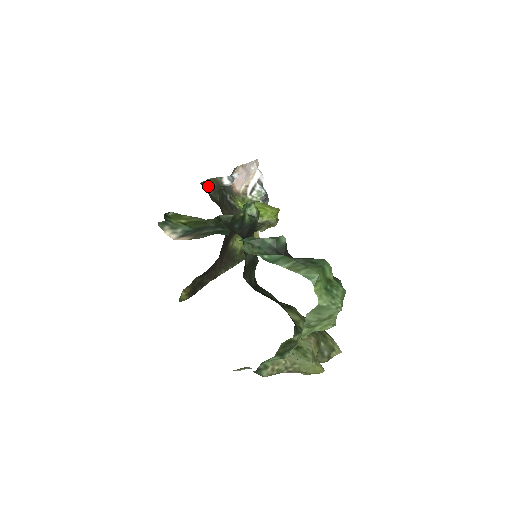
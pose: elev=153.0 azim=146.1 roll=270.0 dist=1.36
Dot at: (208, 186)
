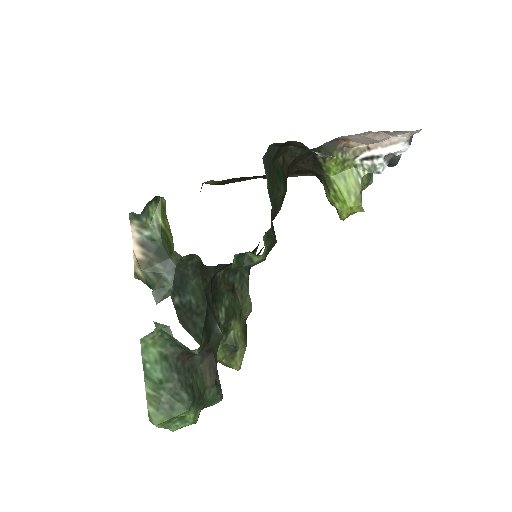
Dot at: (289, 142)
